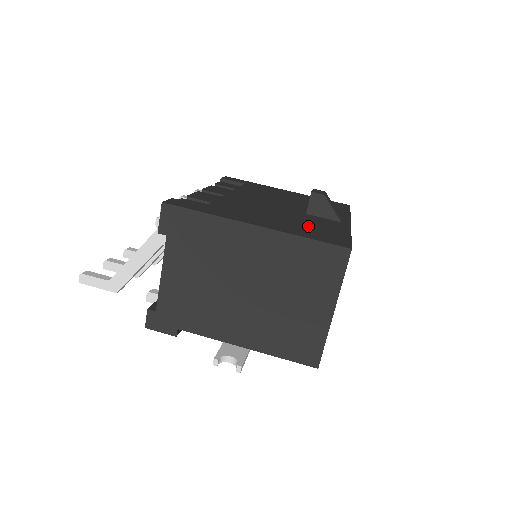
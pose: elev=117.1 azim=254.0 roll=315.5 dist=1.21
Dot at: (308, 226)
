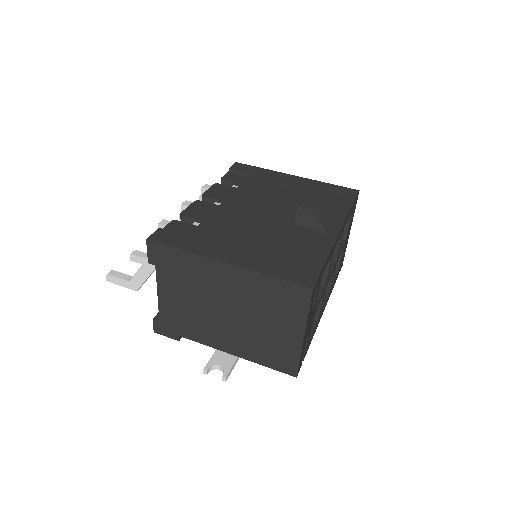
Dot at: (284, 251)
